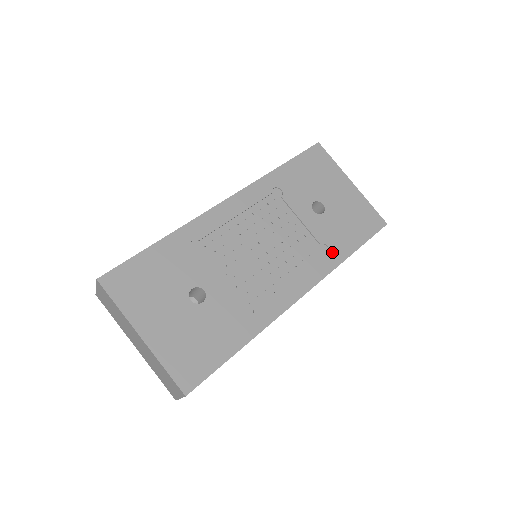
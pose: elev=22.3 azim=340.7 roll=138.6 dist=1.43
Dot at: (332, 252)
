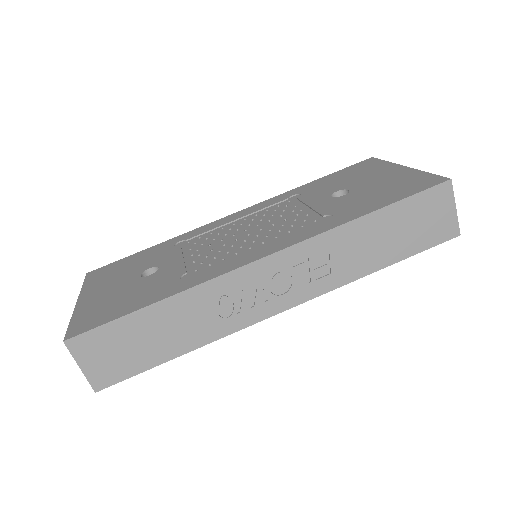
Dot at: (336, 218)
